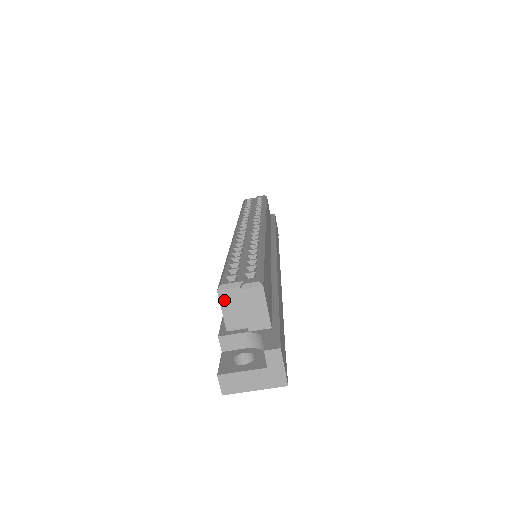
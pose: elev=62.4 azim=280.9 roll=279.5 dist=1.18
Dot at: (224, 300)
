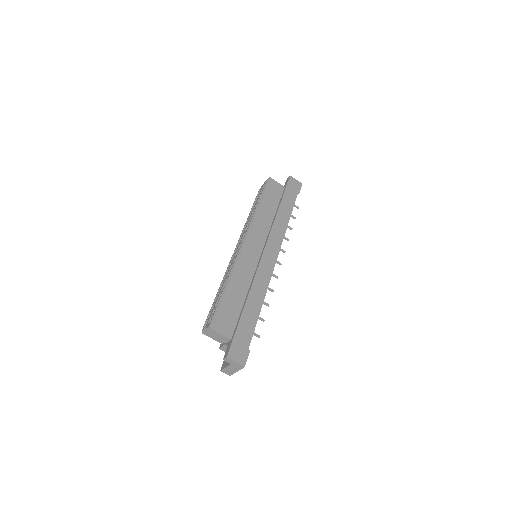
Dot at: (208, 335)
